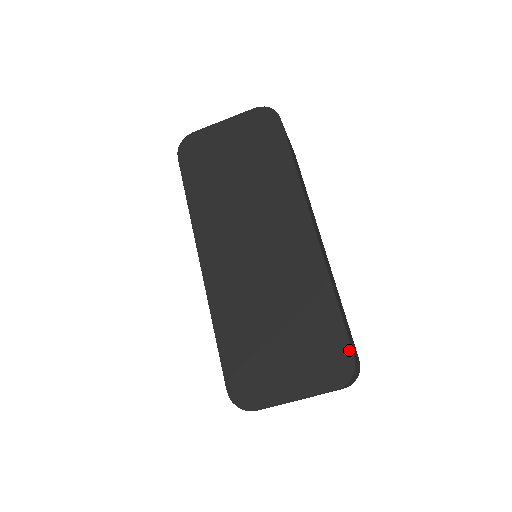
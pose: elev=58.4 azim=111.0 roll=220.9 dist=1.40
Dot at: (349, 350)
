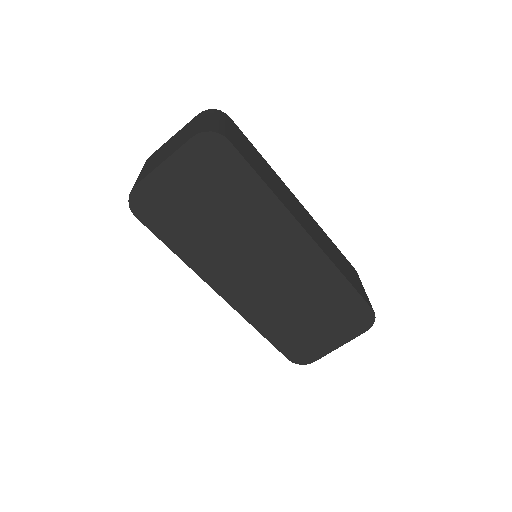
Dot at: (368, 308)
